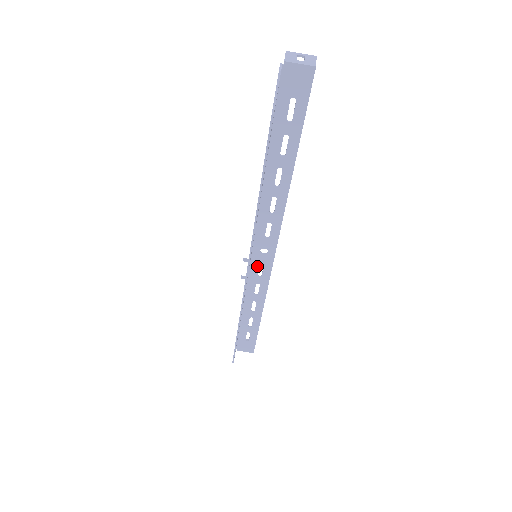
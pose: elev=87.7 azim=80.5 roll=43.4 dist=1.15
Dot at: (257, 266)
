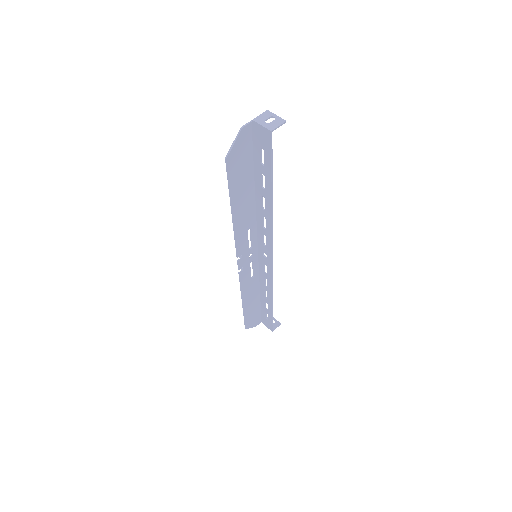
Dot at: (263, 264)
